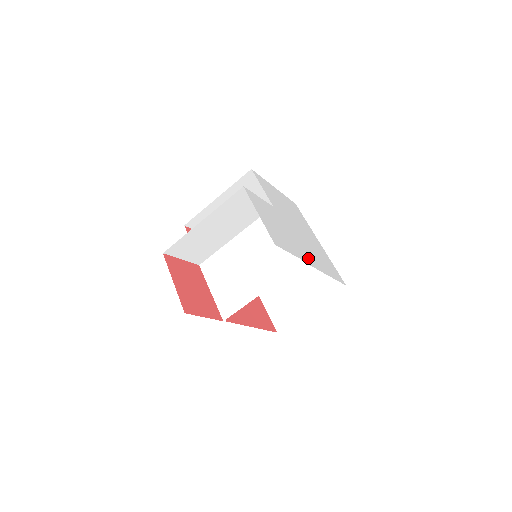
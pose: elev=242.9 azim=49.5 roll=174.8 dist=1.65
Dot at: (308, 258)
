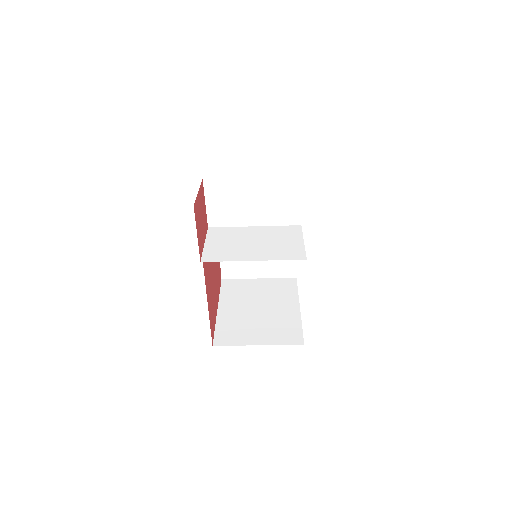
Dot at: occluded
